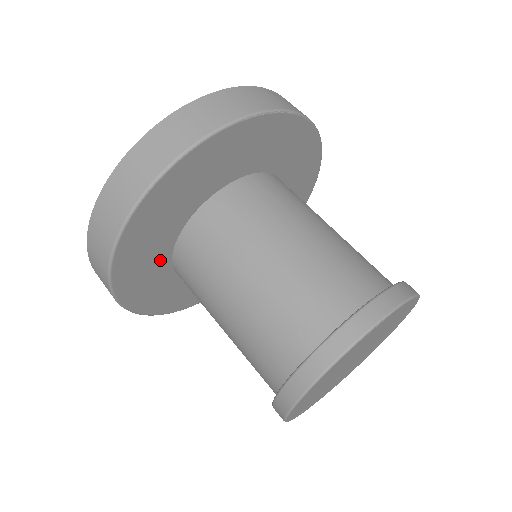
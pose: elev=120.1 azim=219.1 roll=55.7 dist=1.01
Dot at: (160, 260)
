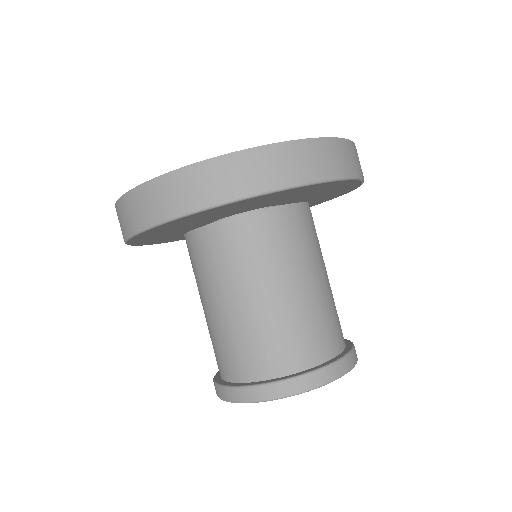
Dot at: (194, 222)
